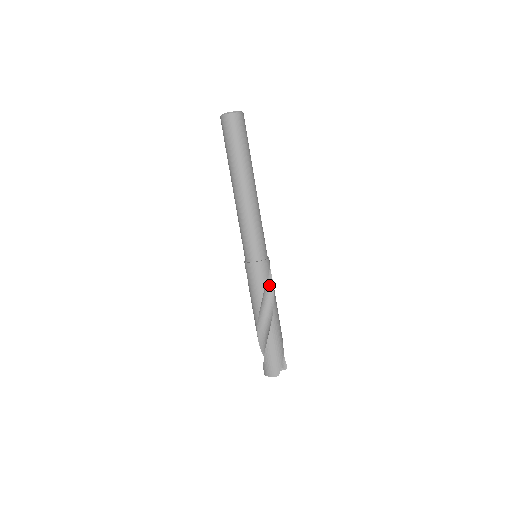
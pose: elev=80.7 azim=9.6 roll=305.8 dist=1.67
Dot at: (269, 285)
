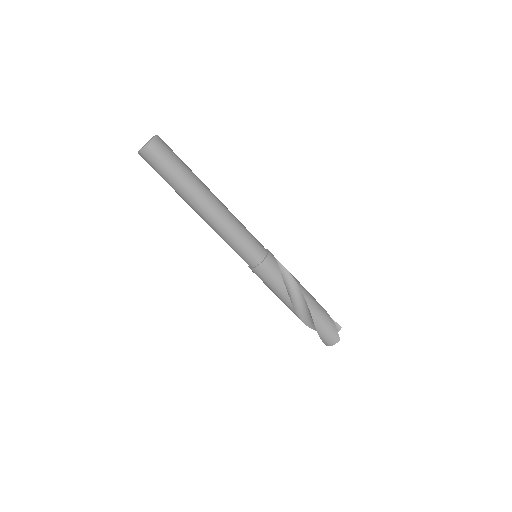
Dot at: (284, 273)
